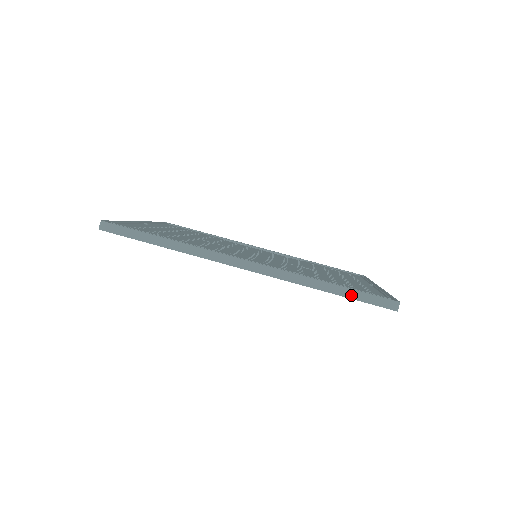
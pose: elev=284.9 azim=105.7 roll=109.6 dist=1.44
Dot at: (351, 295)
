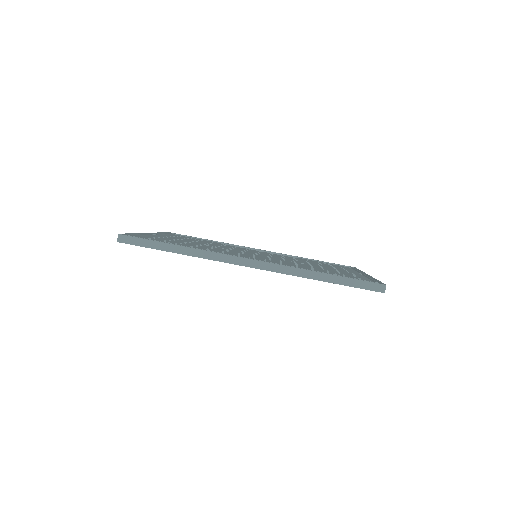
Dot at: (343, 282)
